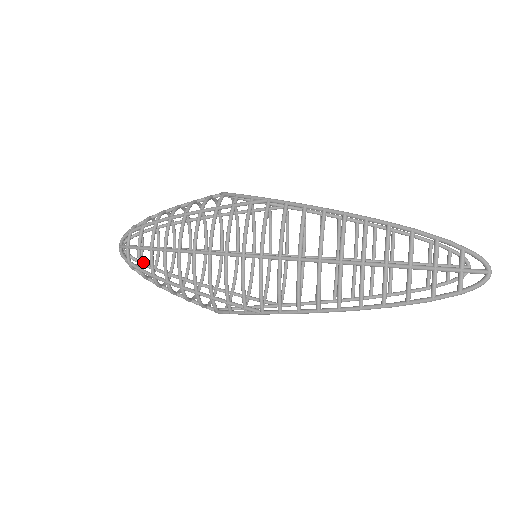
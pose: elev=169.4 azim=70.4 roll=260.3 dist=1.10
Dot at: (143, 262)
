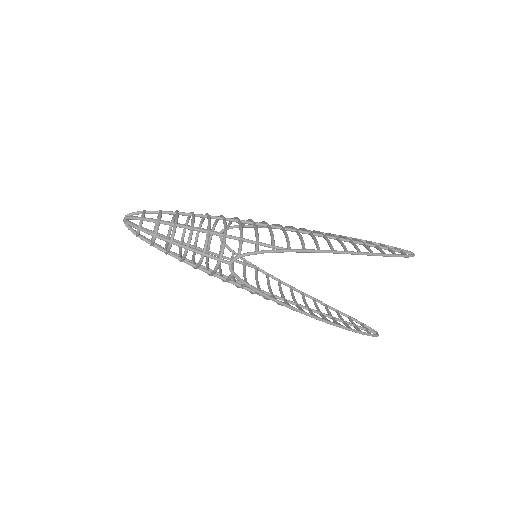
Dot at: (142, 236)
